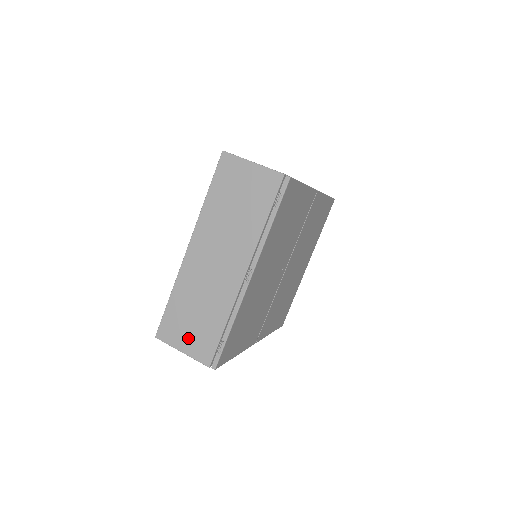
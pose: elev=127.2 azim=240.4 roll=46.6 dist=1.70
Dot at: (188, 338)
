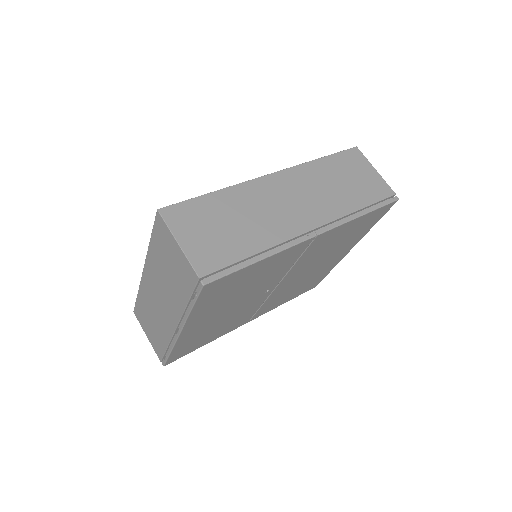
Dot at: (149, 332)
